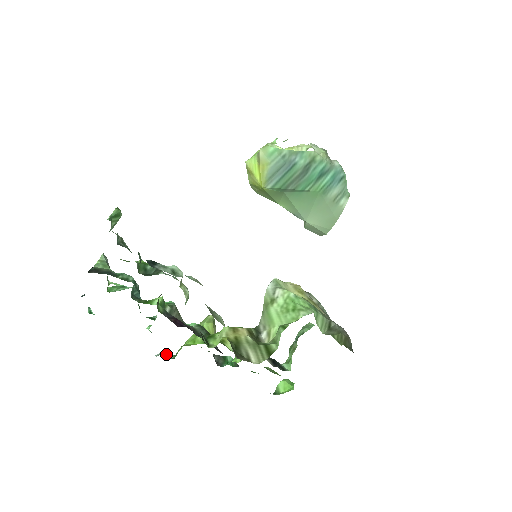
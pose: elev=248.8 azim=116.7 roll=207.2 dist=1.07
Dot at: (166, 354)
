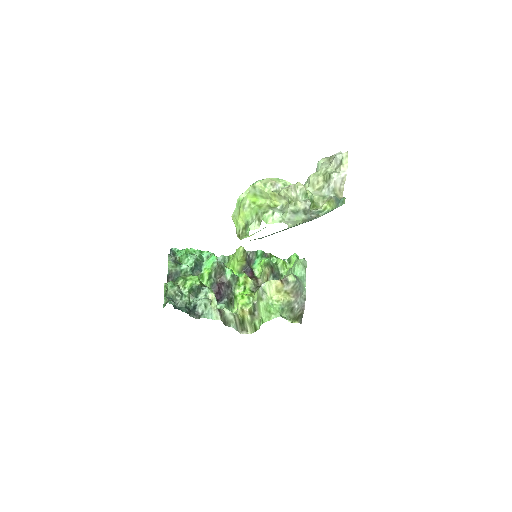
Dot at: (223, 259)
